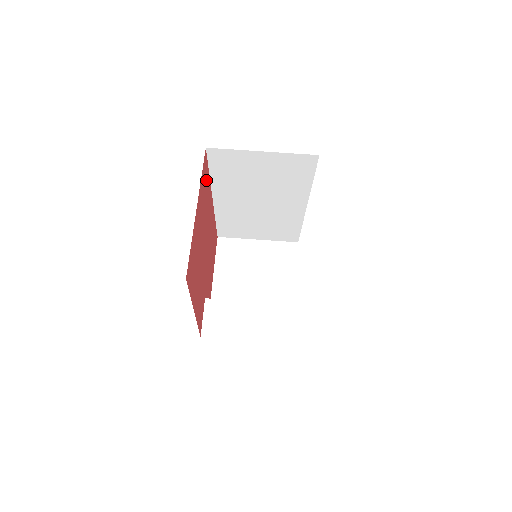
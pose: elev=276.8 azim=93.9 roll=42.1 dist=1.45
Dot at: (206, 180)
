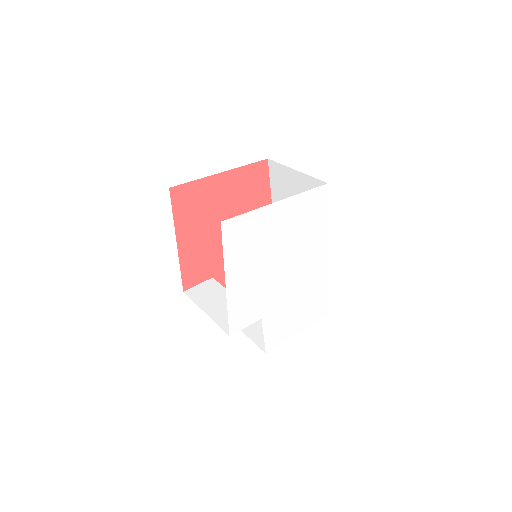
Dot at: (260, 185)
